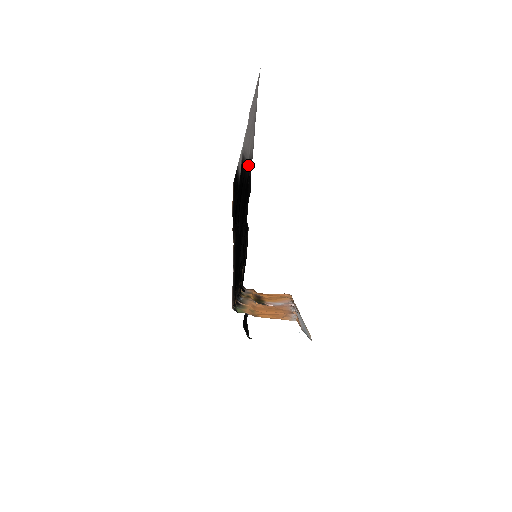
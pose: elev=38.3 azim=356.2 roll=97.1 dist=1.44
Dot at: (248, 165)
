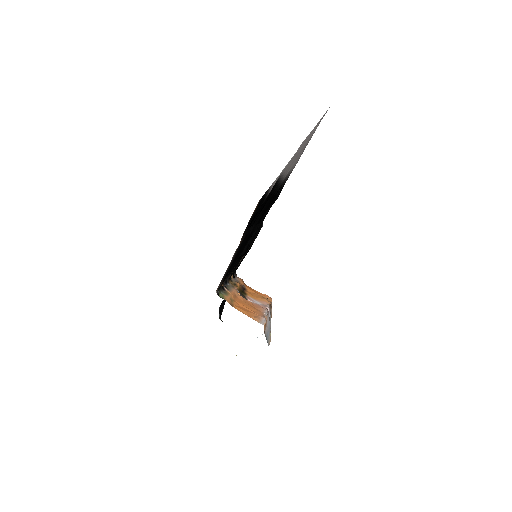
Dot at: (283, 180)
